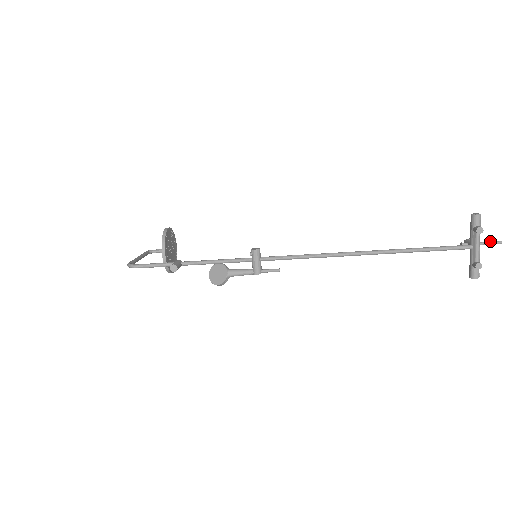
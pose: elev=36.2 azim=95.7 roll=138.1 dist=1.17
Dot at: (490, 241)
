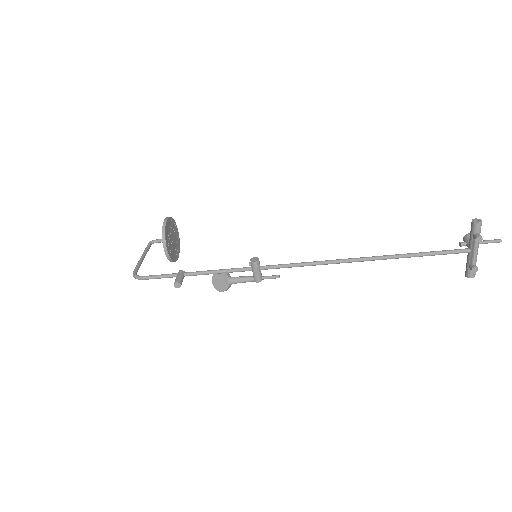
Dot at: (490, 240)
